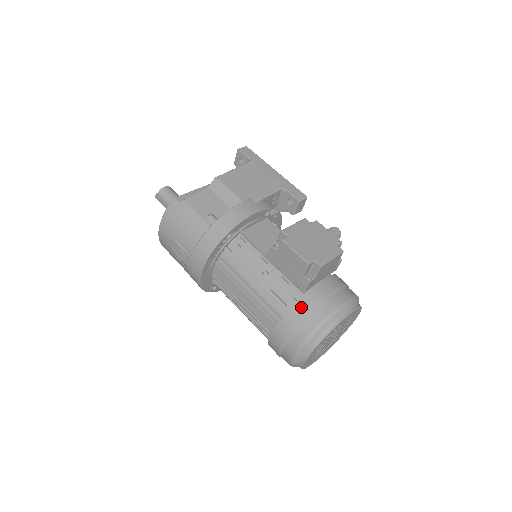
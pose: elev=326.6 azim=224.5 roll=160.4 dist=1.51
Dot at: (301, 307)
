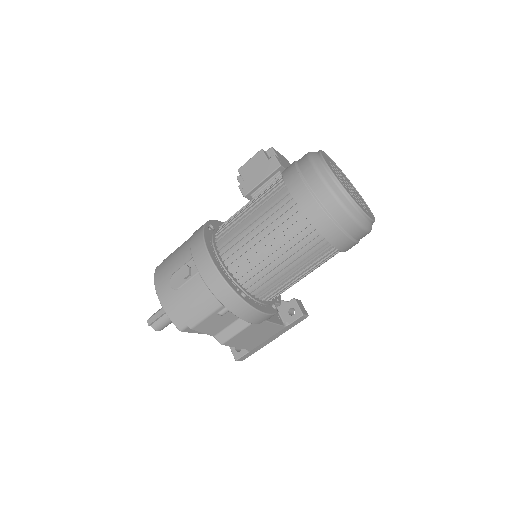
Dot at: occluded
